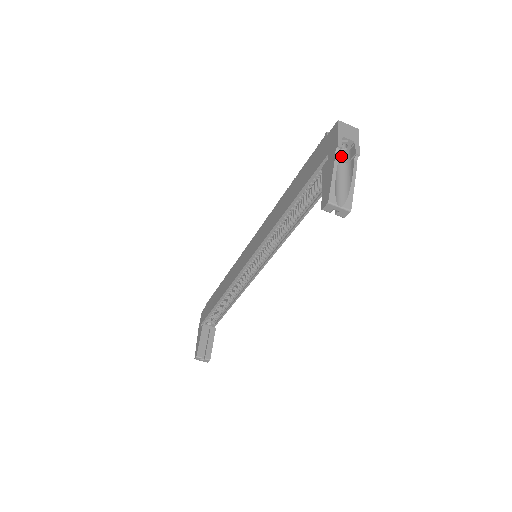
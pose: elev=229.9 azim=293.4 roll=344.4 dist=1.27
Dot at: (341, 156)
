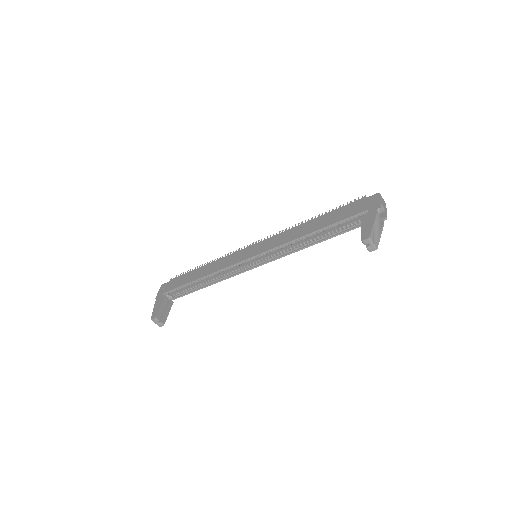
Dot at: occluded
